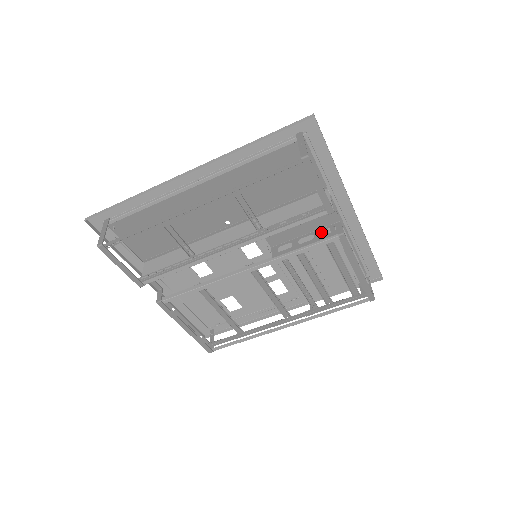
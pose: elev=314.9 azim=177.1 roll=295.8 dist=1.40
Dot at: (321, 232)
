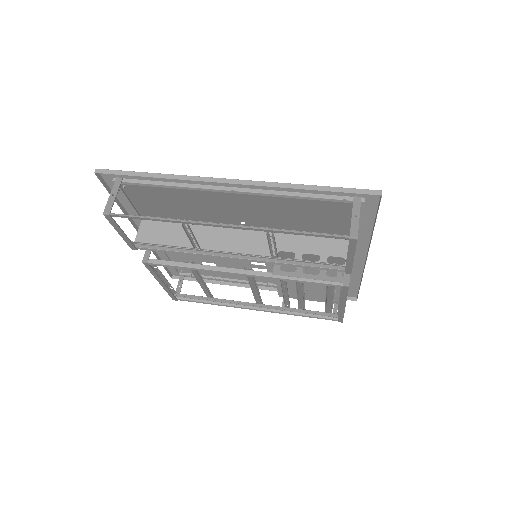
Dot at: occluded
